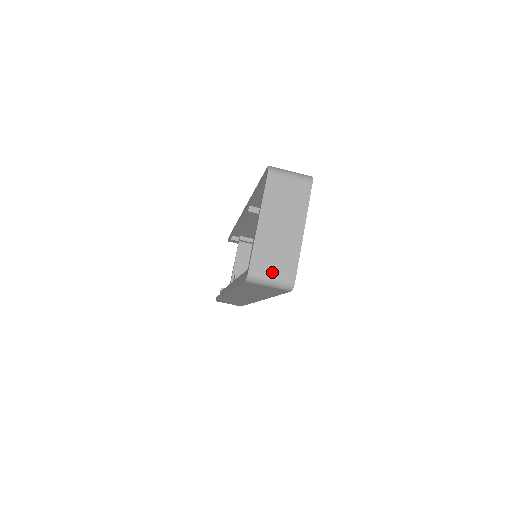
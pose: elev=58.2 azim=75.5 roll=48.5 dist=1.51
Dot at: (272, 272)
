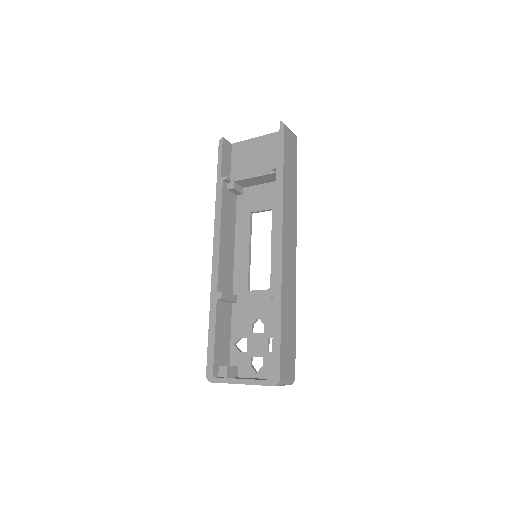
Dot at: occluded
